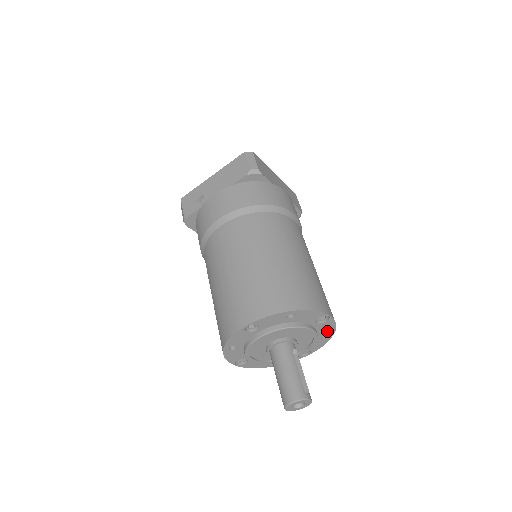
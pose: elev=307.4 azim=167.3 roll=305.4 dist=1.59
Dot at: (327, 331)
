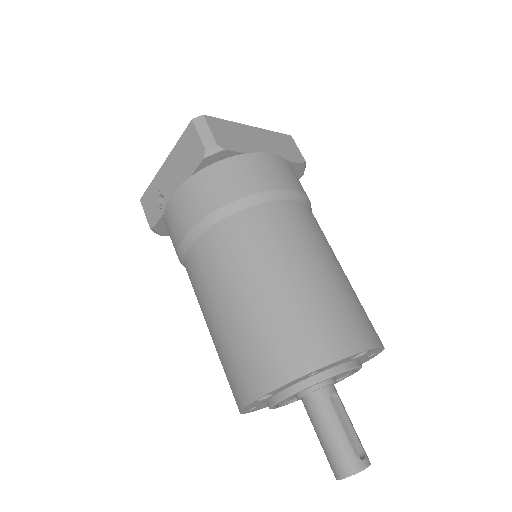
Dot at: (373, 353)
